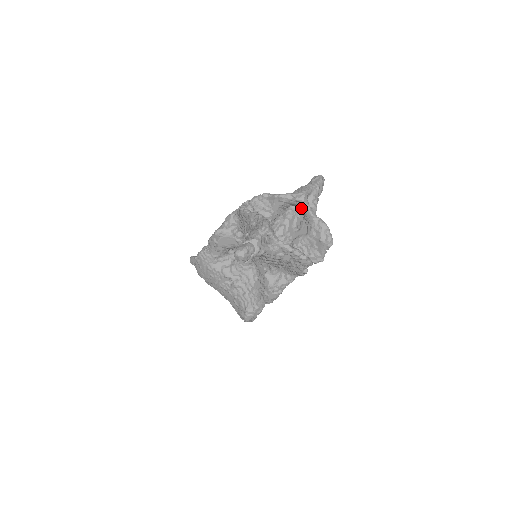
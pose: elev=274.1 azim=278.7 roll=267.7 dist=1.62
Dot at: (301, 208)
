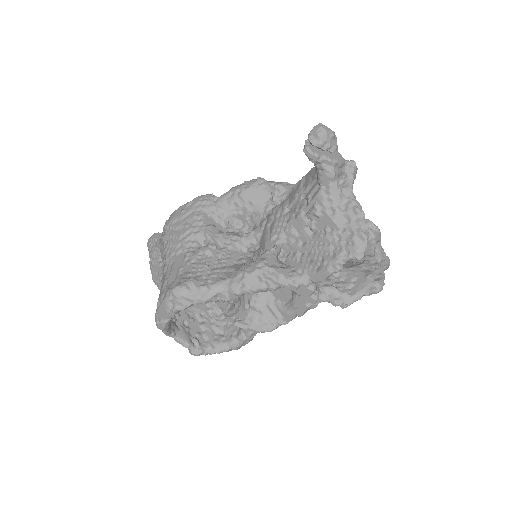
Dot at: occluded
